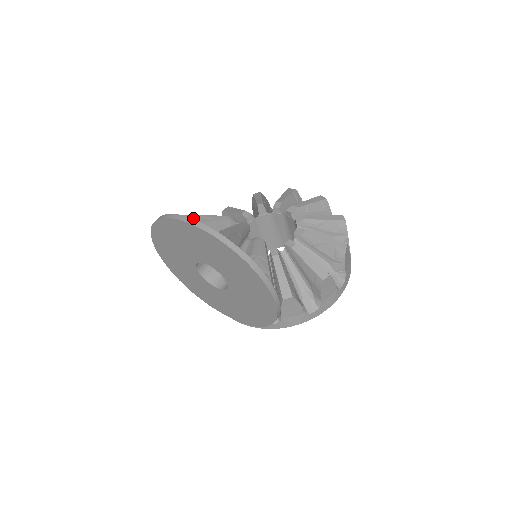
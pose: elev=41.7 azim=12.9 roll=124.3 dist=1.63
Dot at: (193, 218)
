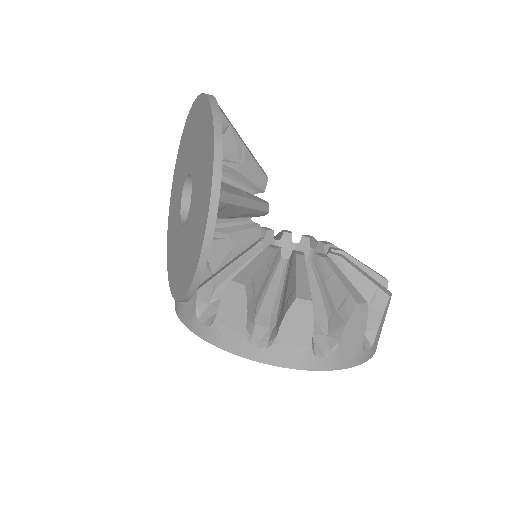
Dot at: occluded
